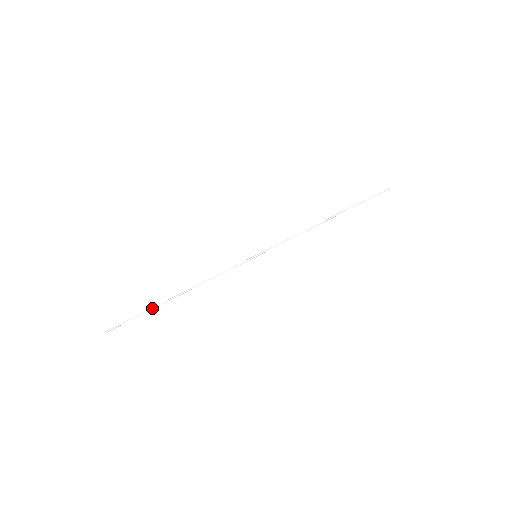
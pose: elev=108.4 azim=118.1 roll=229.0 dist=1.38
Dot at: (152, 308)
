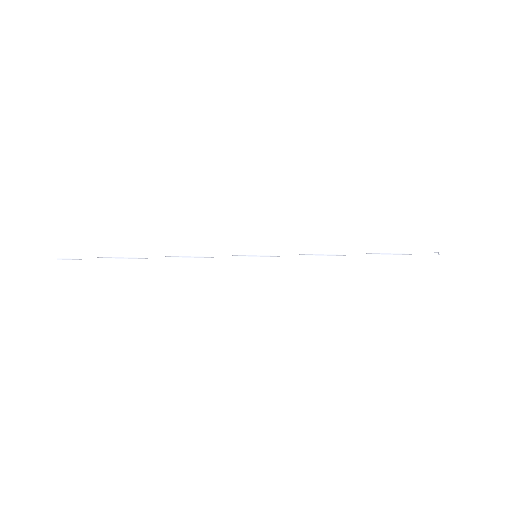
Dot at: (119, 257)
